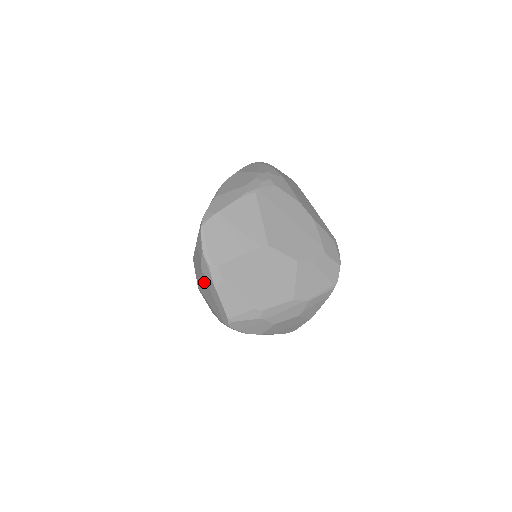
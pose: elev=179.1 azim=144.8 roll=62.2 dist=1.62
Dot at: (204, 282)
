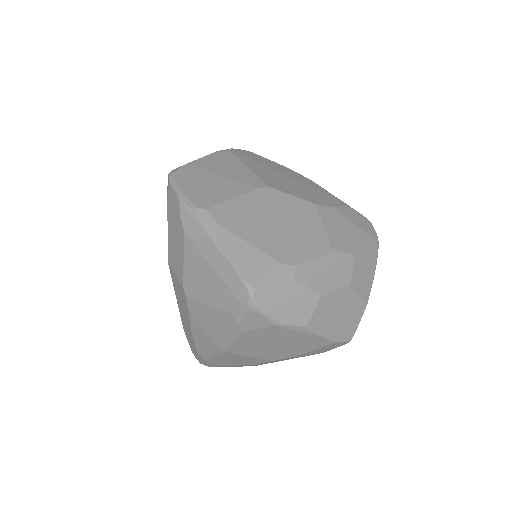
Dot at: (192, 256)
